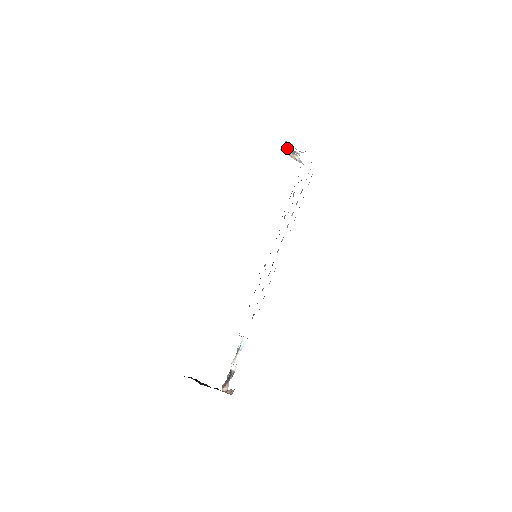
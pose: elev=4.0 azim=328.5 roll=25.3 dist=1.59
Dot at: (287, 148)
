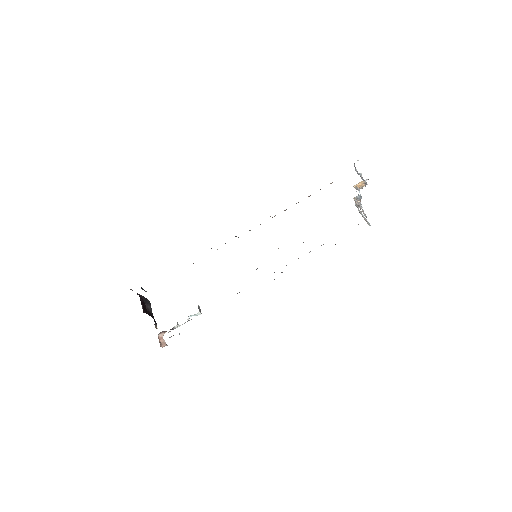
Dot at: (359, 186)
